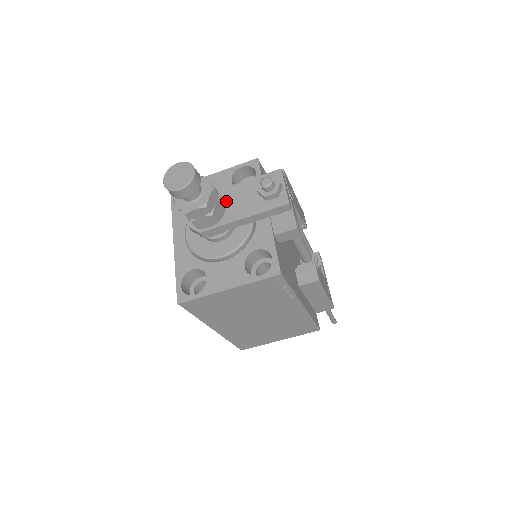
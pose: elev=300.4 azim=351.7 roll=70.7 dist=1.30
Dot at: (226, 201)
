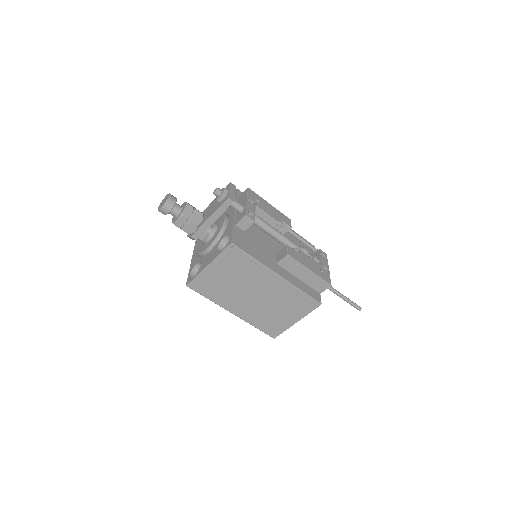
Dot at: (205, 214)
